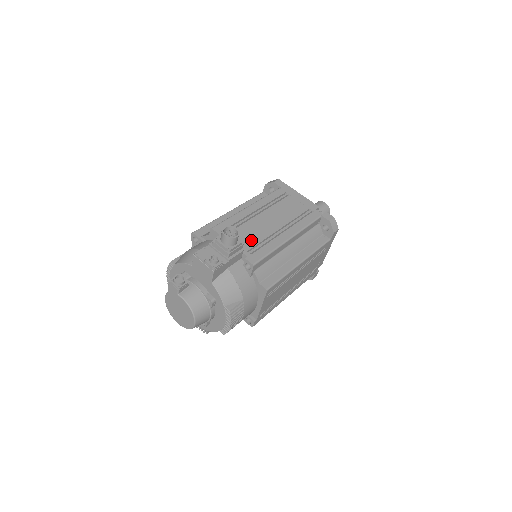
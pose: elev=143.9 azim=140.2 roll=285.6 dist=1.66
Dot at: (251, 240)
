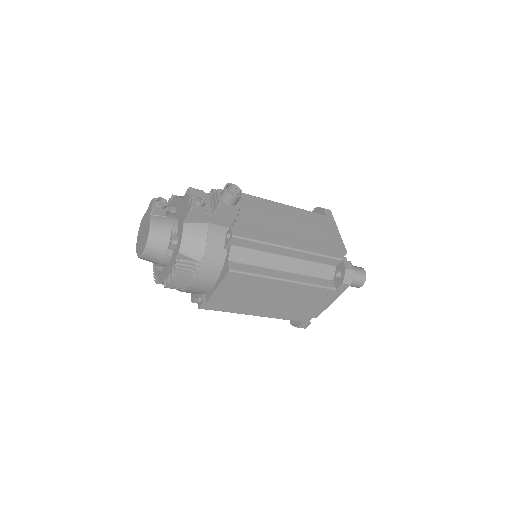
Dot at: (252, 221)
